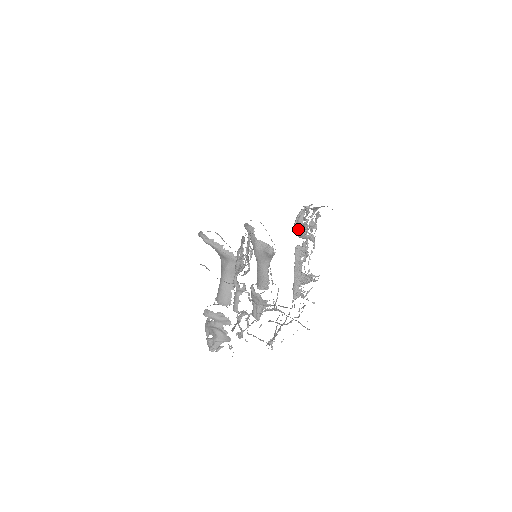
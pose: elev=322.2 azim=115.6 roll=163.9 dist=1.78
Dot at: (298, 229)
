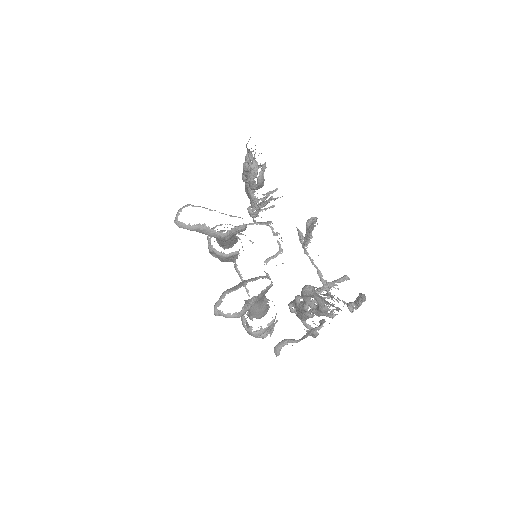
Dot at: occluded
